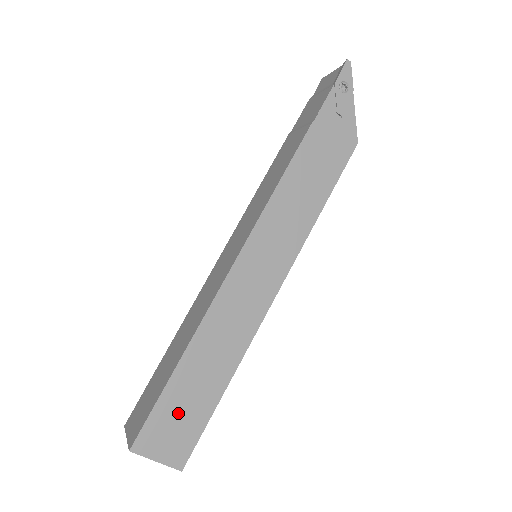
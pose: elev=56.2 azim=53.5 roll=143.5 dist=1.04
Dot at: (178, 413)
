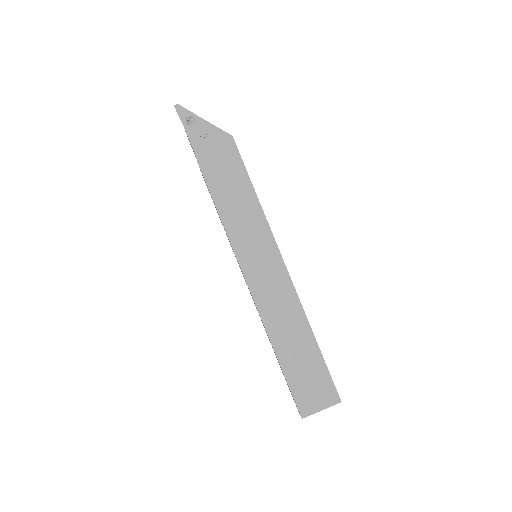
Dot at: (305, 377)
